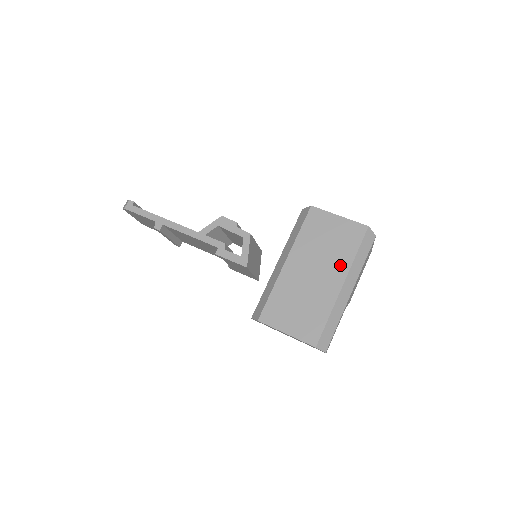
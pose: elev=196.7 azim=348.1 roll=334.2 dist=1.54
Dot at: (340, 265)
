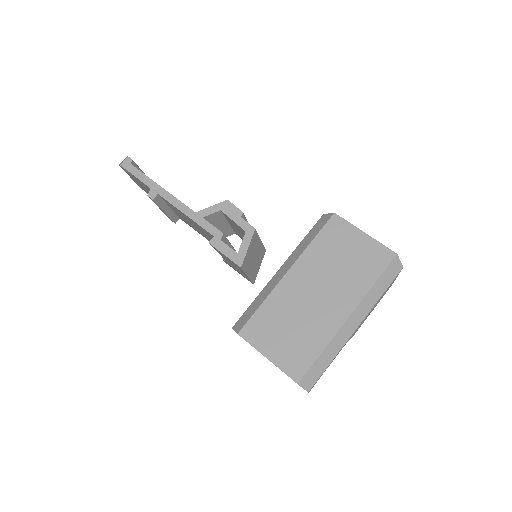
Dot at: (351, 292)
